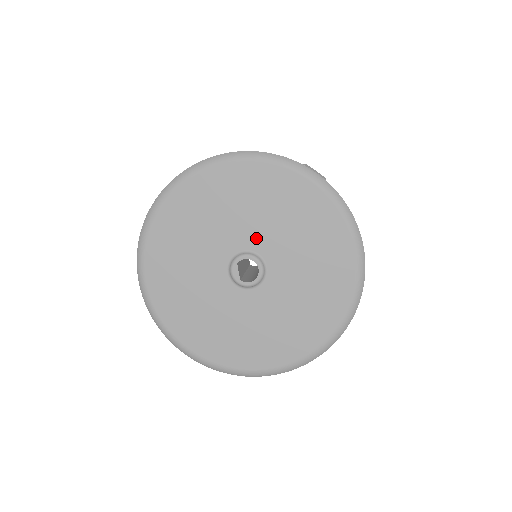
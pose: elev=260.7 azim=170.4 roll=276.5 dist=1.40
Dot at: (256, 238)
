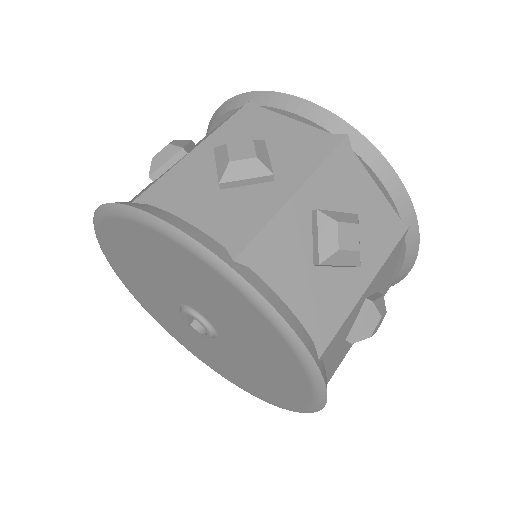
Dot at: (206, 311)
